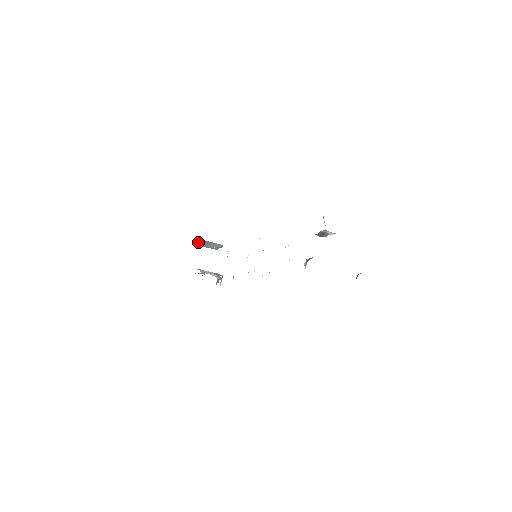
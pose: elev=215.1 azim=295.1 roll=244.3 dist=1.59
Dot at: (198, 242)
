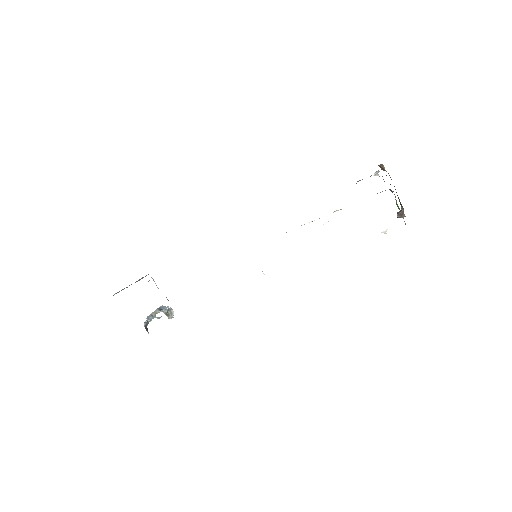
Dot at: occluded
